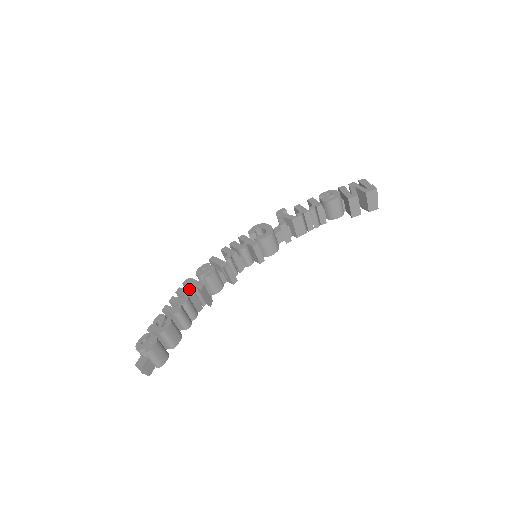
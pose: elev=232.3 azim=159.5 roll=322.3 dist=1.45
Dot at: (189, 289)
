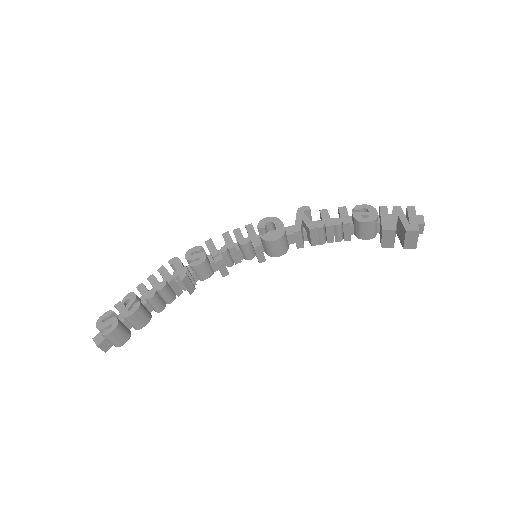
Dot at: (174, 269)
